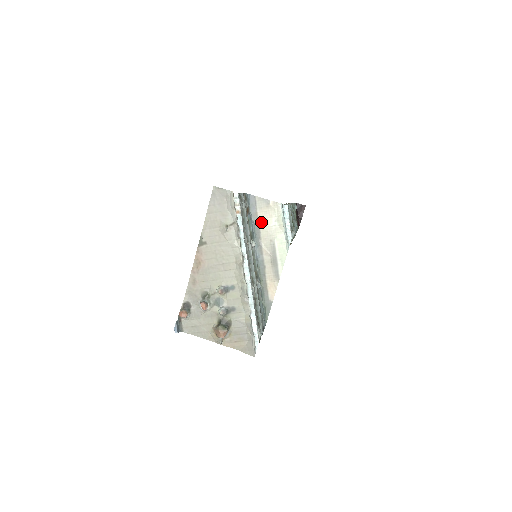
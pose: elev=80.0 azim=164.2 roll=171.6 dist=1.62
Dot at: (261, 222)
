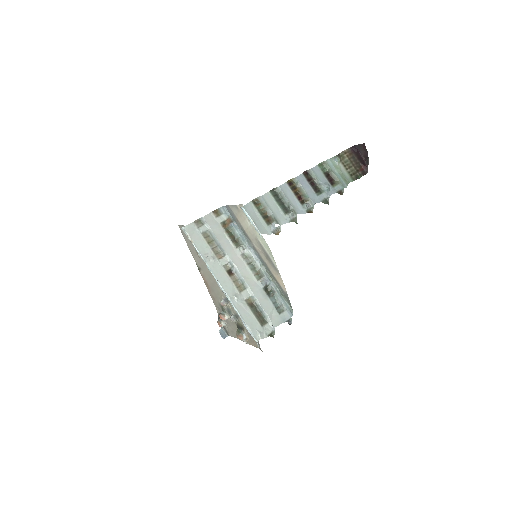
Dot at: (243, 226)
